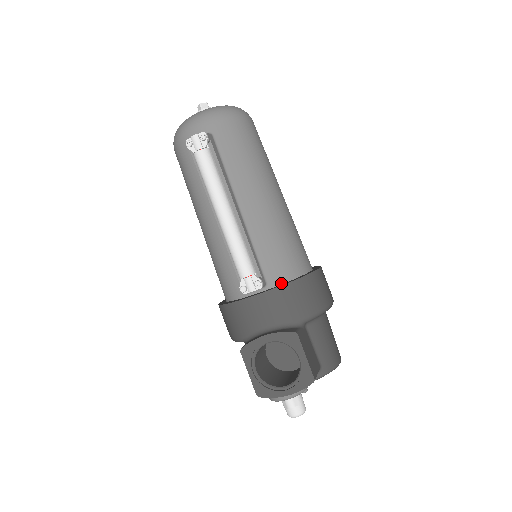
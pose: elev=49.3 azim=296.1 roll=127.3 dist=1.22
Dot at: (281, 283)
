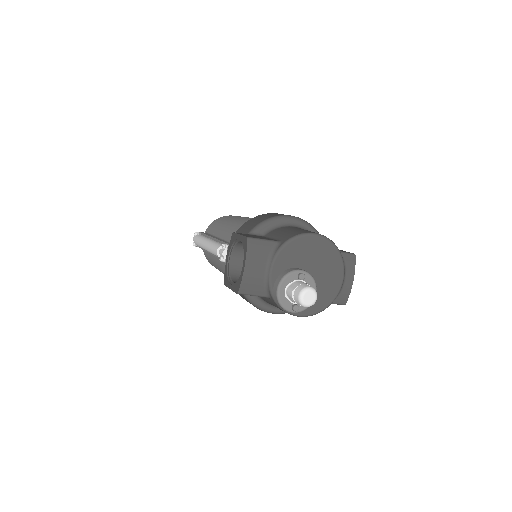
Dot at: occluded
